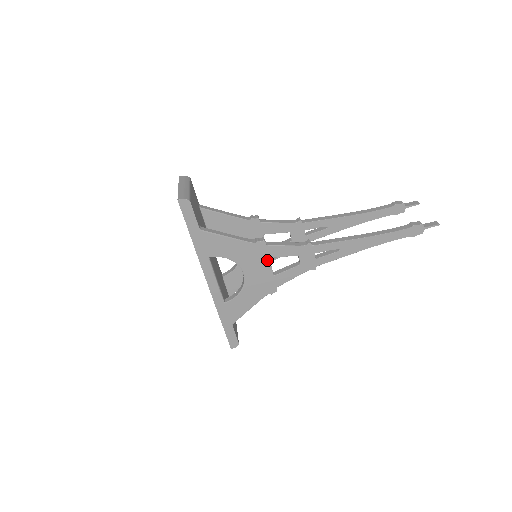
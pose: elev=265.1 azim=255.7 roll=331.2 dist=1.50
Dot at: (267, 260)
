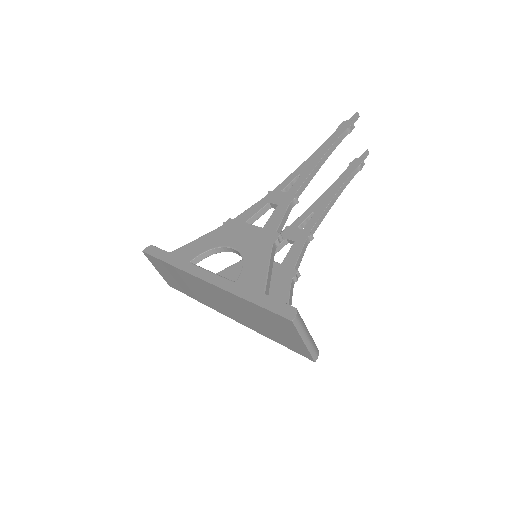
Dot at: (244, 225)
